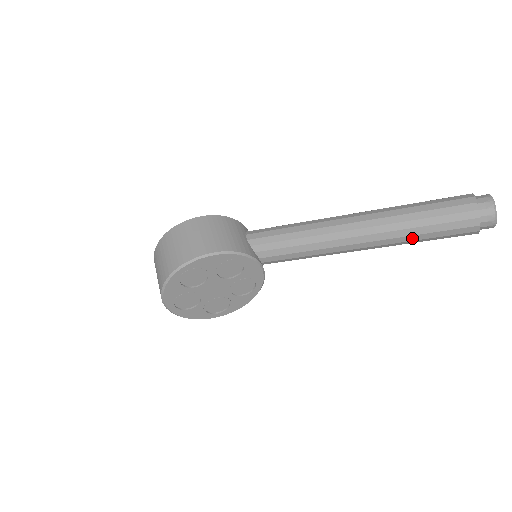
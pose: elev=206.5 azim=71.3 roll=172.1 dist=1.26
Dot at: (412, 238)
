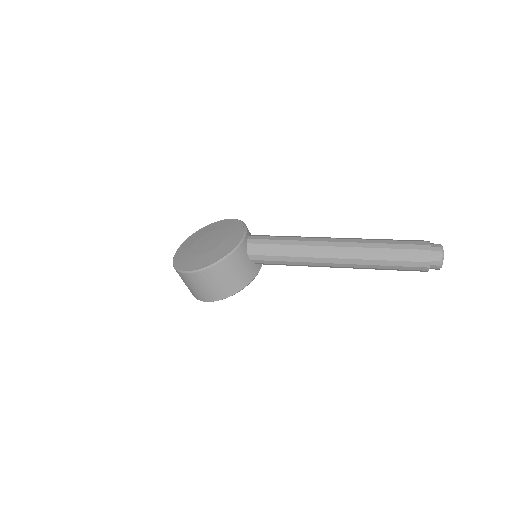
Dot at: occluded
